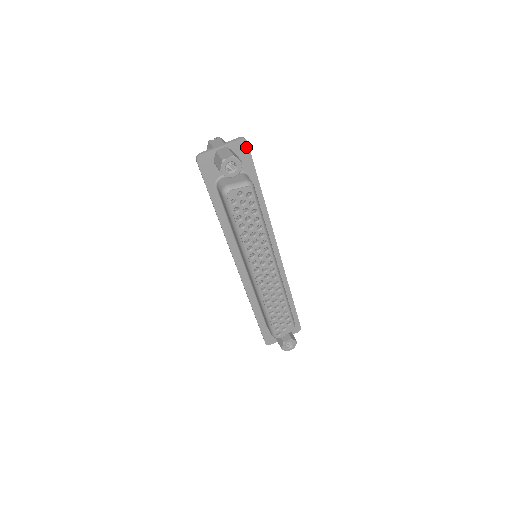
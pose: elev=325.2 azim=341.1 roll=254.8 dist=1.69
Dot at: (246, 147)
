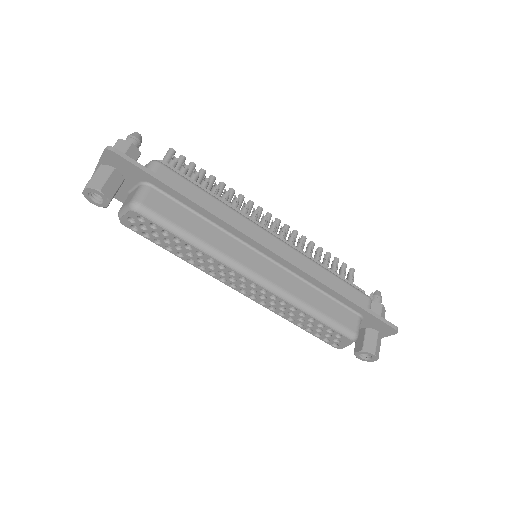
Dot at: (118, 157)
